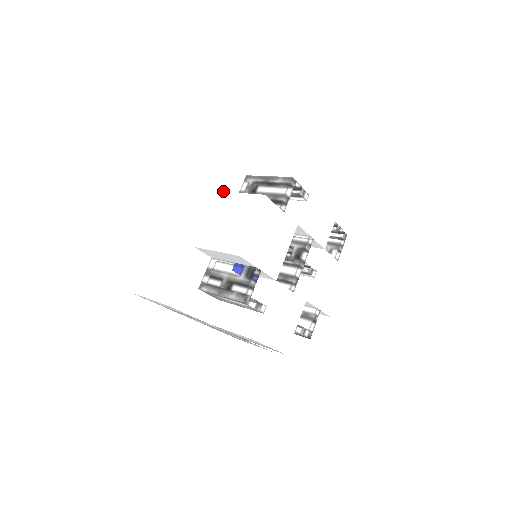
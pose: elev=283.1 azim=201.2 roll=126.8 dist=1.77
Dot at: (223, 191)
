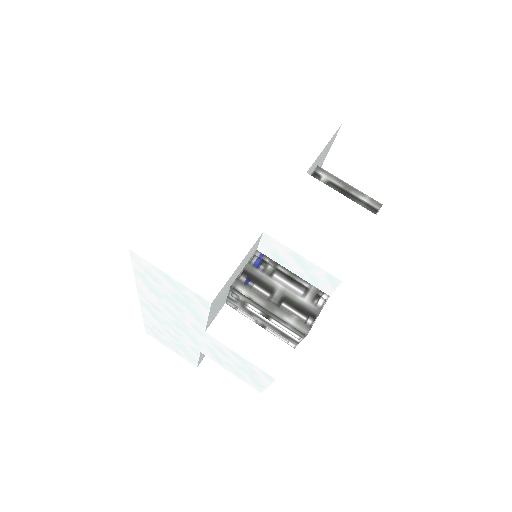
Dot at: occluded
